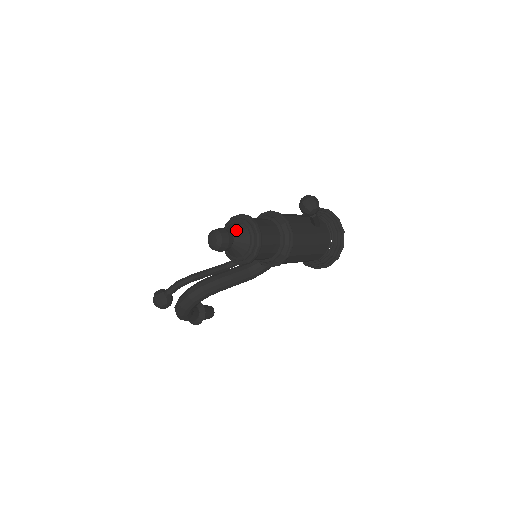
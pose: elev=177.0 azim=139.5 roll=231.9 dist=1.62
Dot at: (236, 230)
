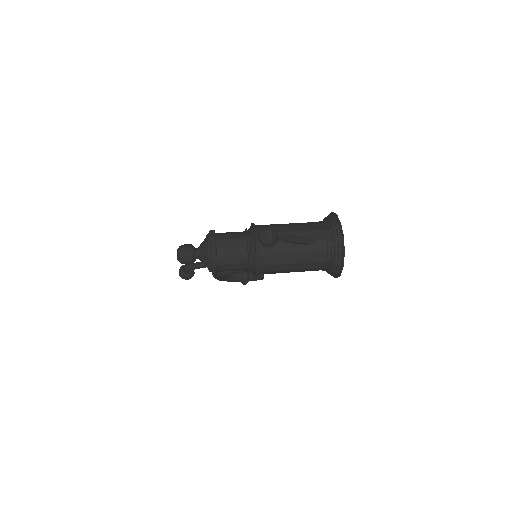
Dot at: (201, 248)
